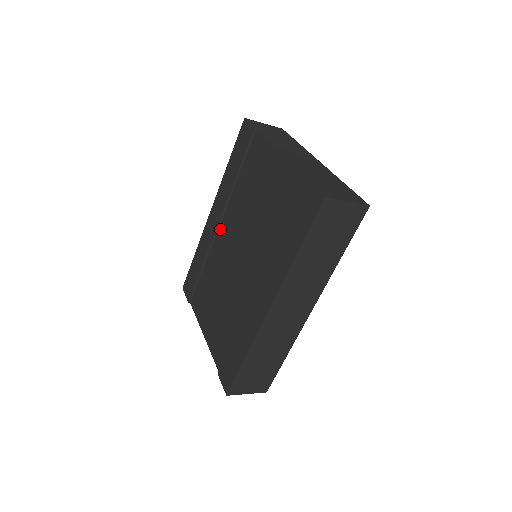
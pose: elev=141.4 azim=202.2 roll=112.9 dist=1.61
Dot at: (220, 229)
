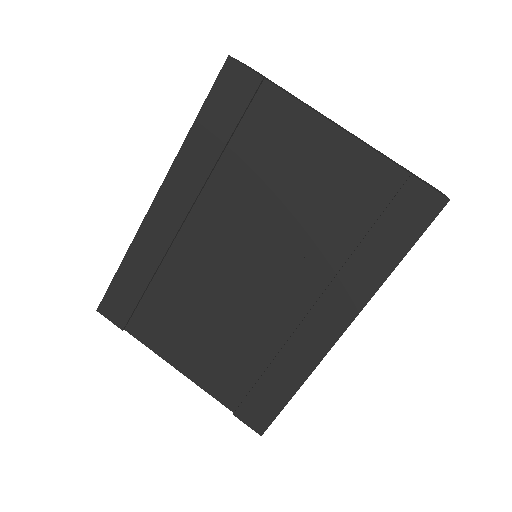
Dot at: (189, 226)
